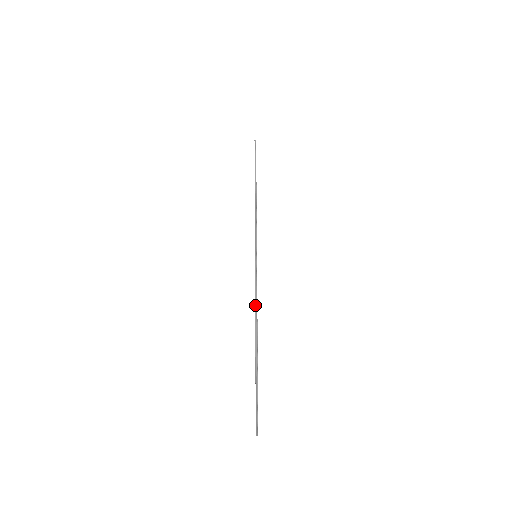
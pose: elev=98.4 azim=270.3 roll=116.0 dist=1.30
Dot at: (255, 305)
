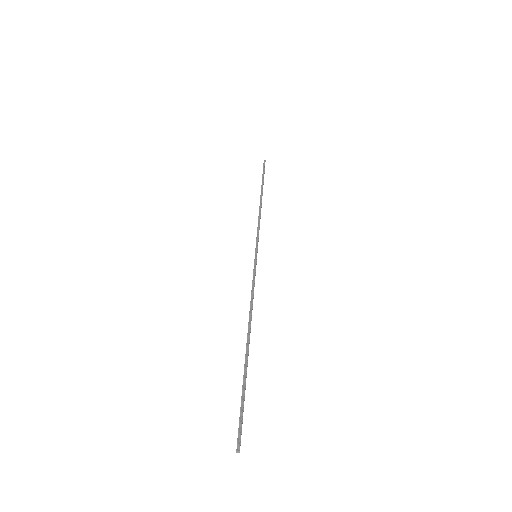
Dot at: (250, 302)
